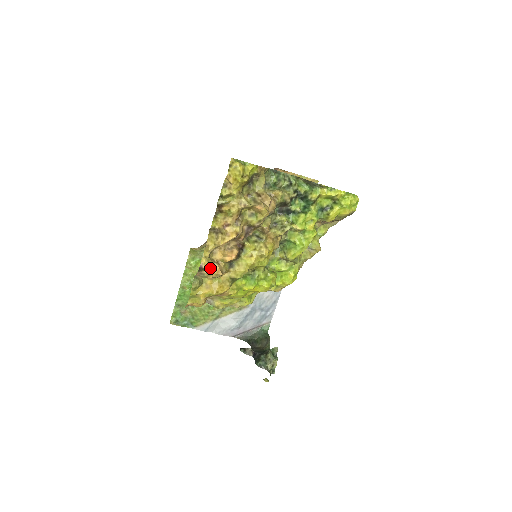
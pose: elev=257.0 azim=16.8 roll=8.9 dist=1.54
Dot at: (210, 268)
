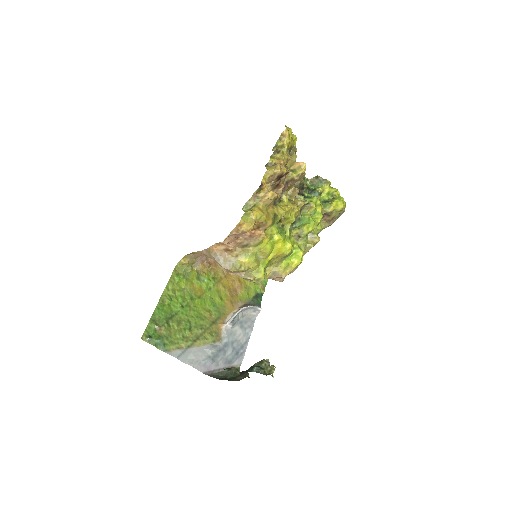
Dot at: (266, 191)
